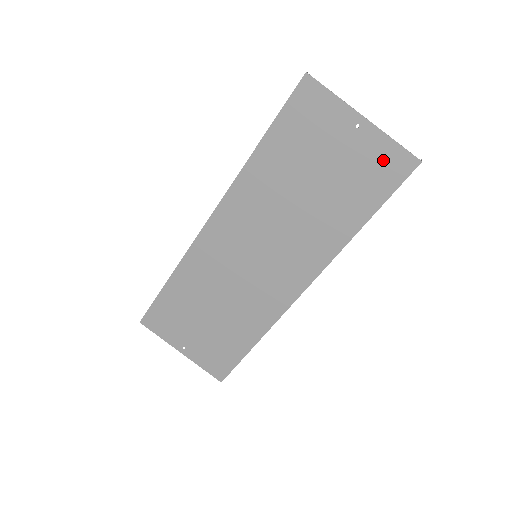
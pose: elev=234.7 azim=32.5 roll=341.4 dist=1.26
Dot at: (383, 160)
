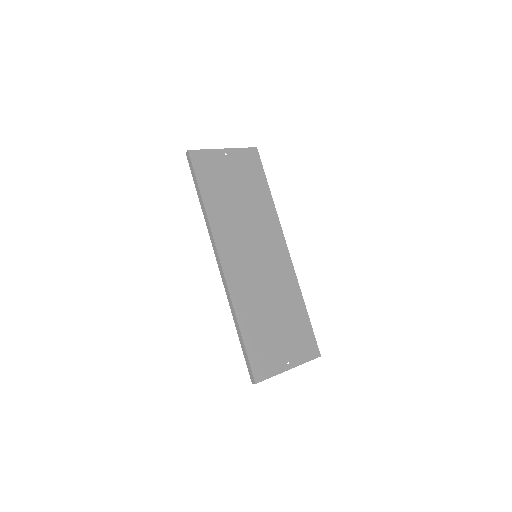
Dot at: (247, 159)
